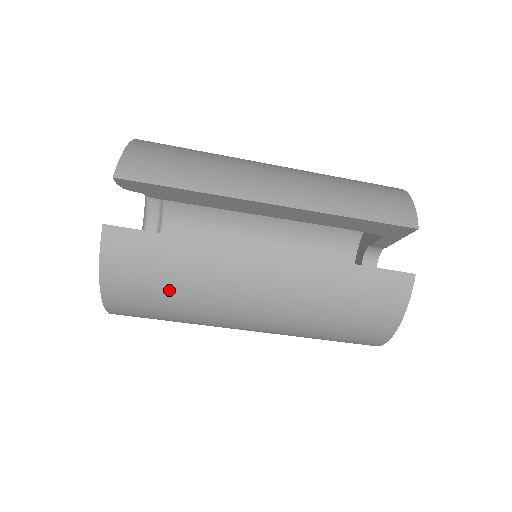
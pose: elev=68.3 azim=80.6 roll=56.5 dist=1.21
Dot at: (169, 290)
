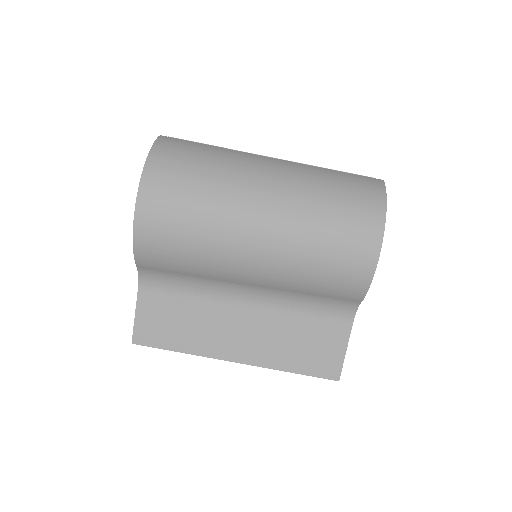
Dot at: (200, 168)
